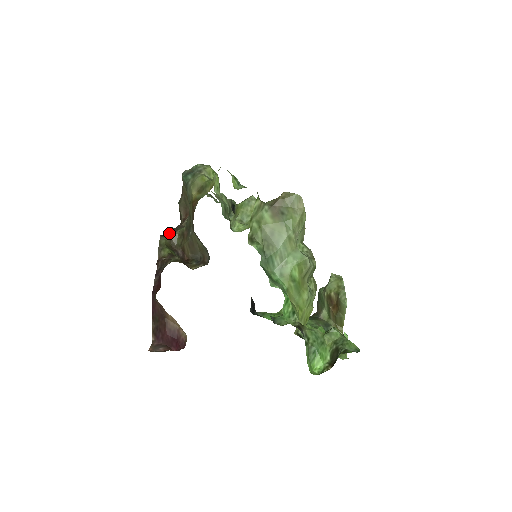
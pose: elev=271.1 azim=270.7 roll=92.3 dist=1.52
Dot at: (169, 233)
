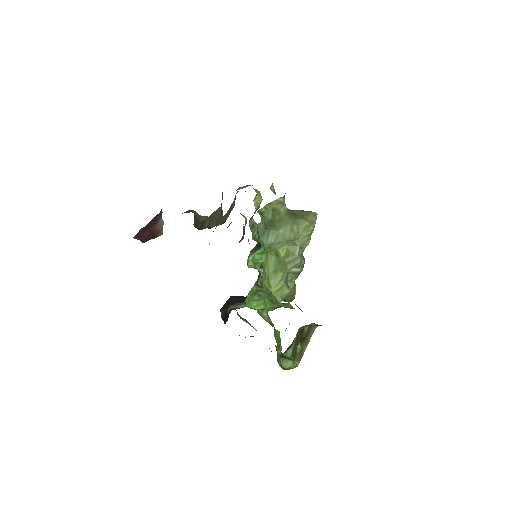
Dot at: occluded
